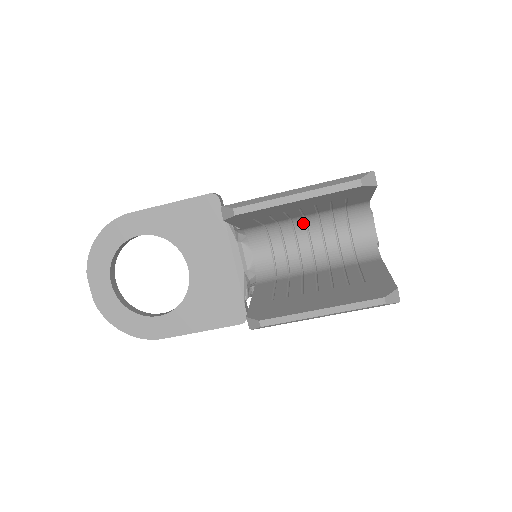
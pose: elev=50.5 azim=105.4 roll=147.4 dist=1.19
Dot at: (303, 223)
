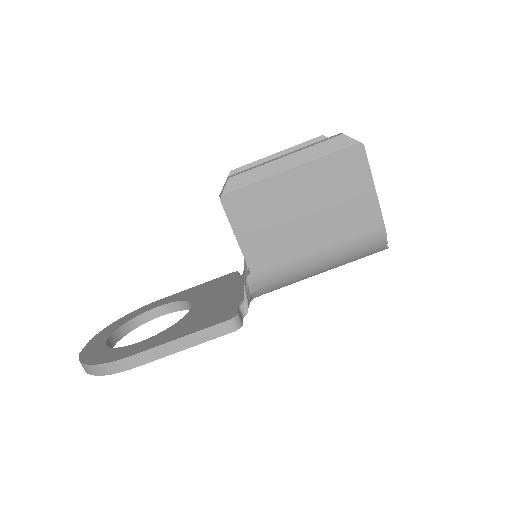
Dot at: occluded
